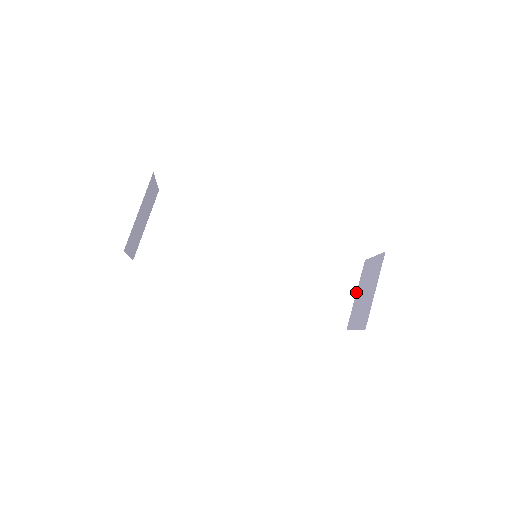
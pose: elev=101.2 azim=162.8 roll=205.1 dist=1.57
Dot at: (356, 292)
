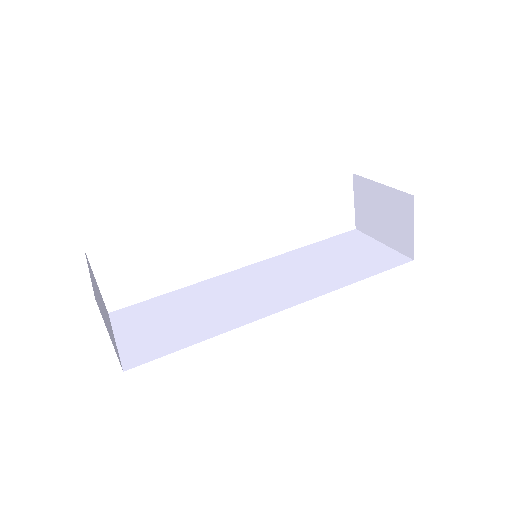
Dot at: (380, 242)
